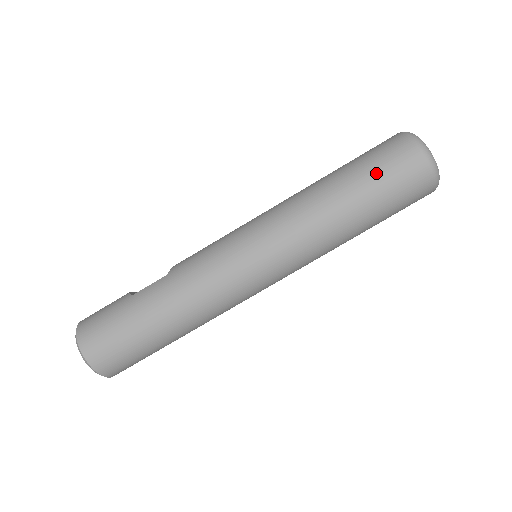
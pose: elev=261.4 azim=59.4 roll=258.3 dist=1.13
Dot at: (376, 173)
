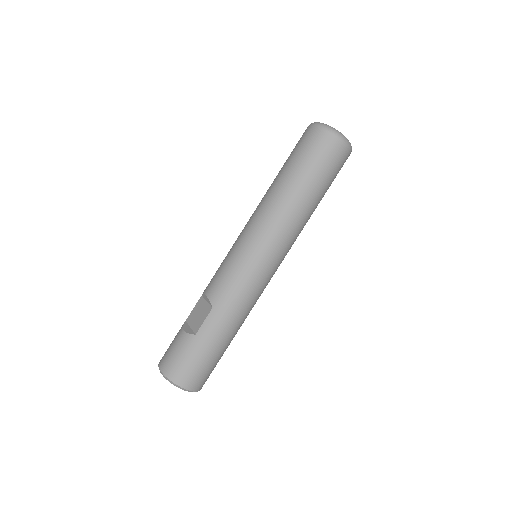
Dot at: (321, 170)
